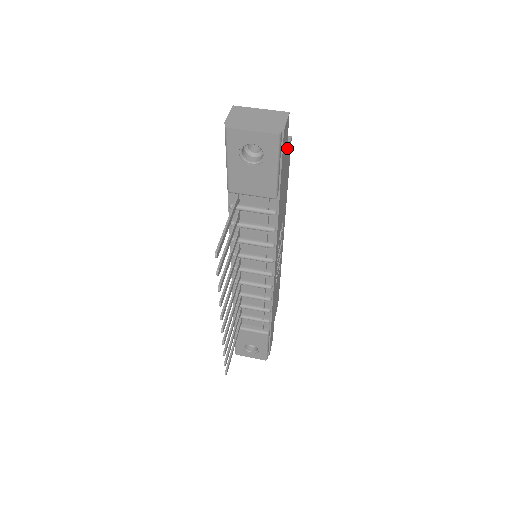
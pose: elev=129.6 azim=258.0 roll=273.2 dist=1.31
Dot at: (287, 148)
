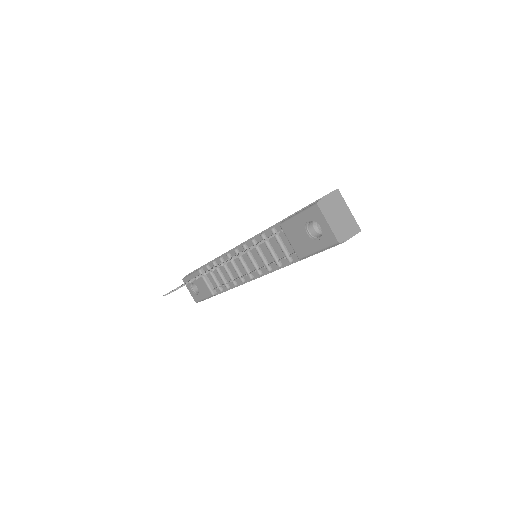
Dot at: occluded
